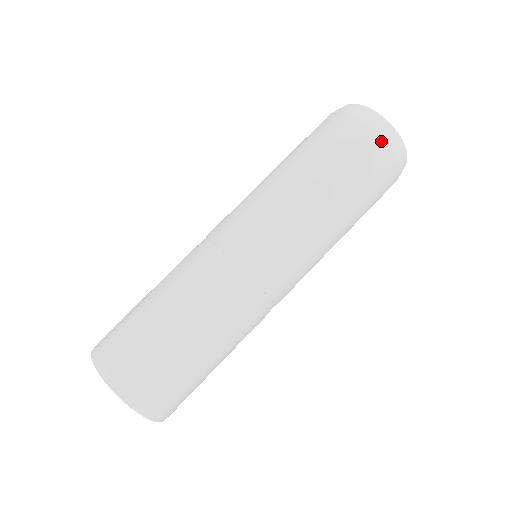
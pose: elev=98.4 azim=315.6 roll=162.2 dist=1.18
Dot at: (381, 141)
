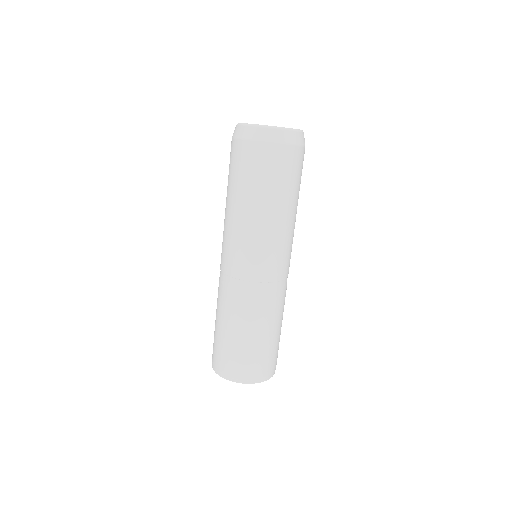
Dot at: (282, 146)
